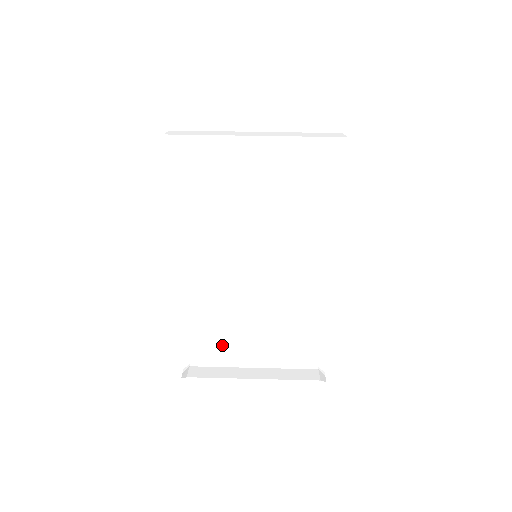
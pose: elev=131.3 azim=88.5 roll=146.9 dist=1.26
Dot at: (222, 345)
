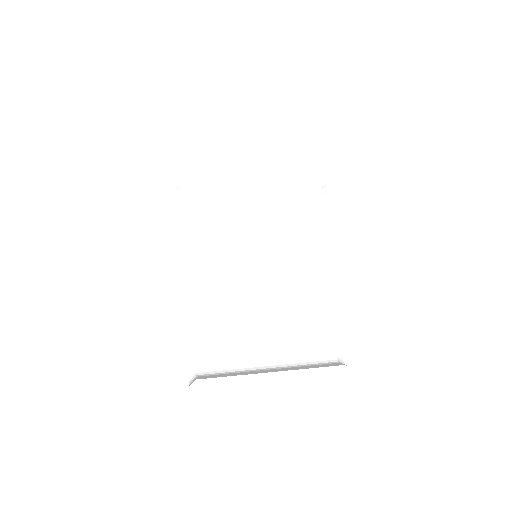
Dot at: (231, 352)
